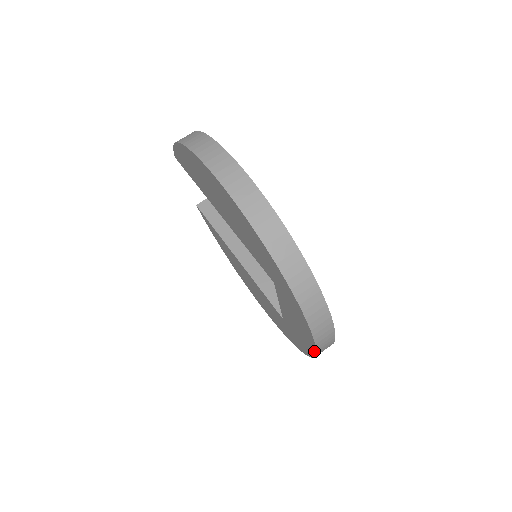
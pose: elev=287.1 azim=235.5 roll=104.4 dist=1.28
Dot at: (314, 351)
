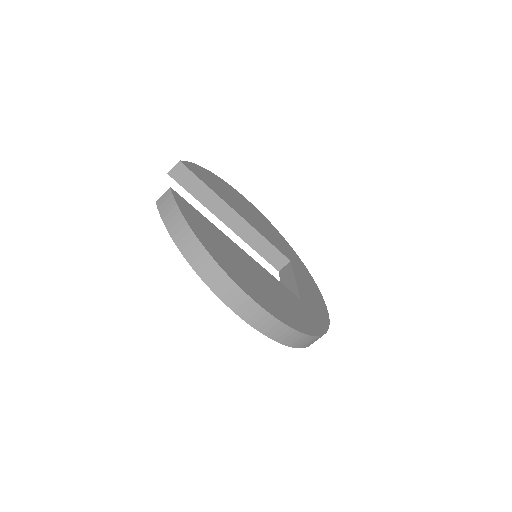
Dot at: occluded
